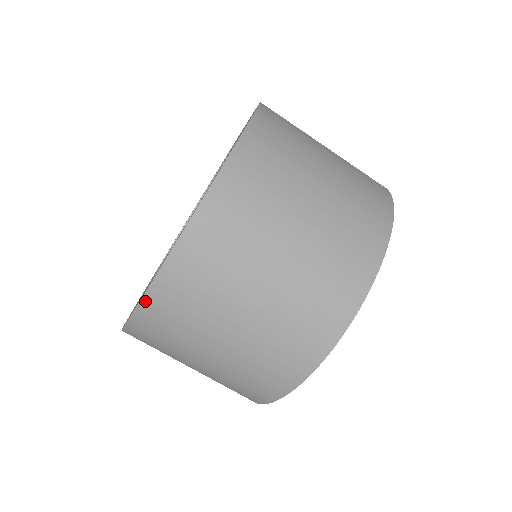
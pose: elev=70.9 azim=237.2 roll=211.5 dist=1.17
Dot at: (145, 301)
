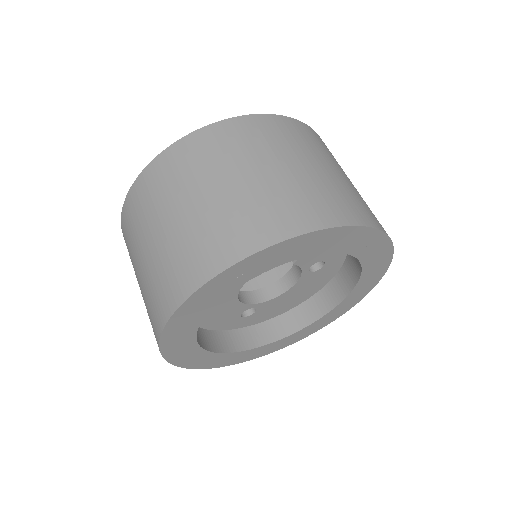
Dot at: (176, 145)
